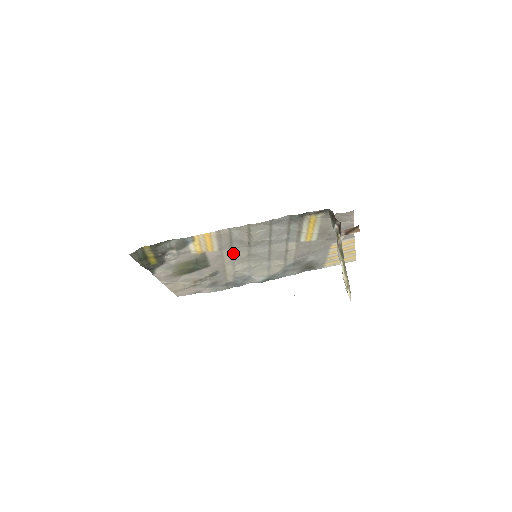
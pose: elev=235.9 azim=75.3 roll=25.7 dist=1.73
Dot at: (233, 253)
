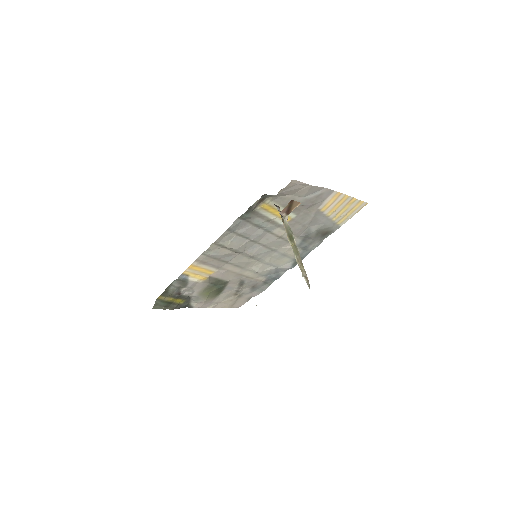
Dot at: (234, 264)
